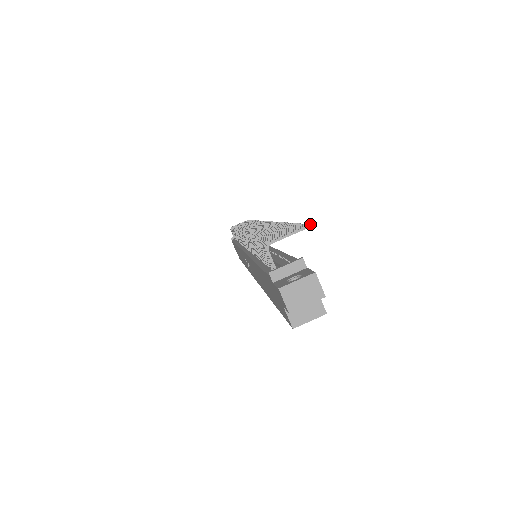
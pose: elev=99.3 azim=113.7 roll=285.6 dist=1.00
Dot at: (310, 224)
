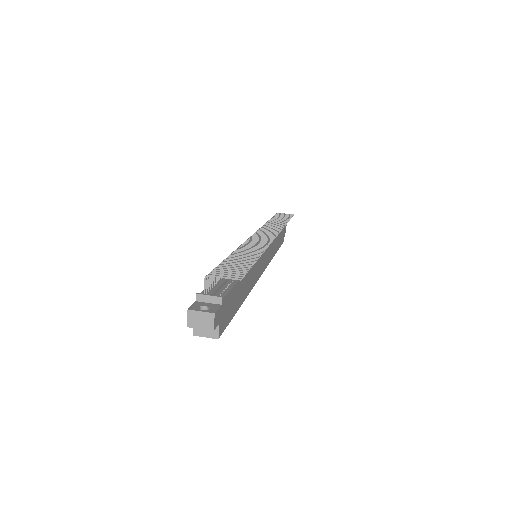
Dot at: (240, 278)
